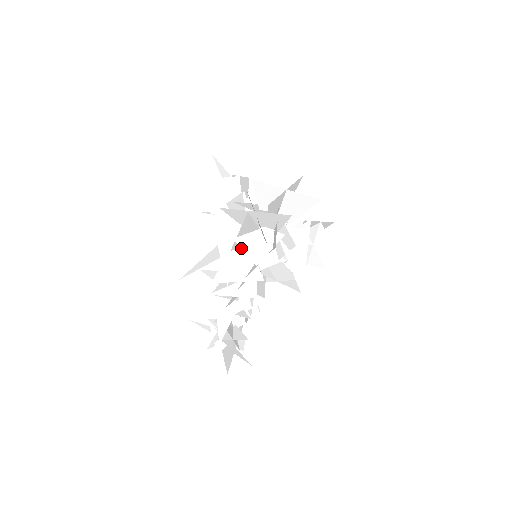
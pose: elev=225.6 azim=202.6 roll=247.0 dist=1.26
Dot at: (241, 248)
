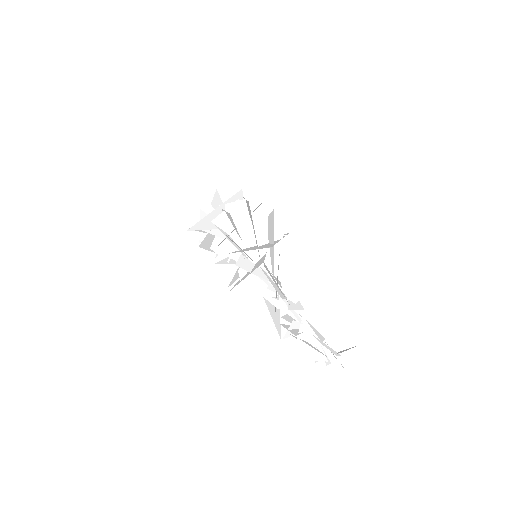
Dot at: (205, 249)
